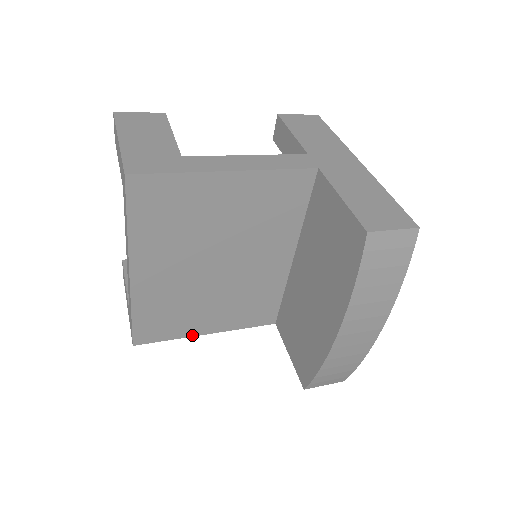
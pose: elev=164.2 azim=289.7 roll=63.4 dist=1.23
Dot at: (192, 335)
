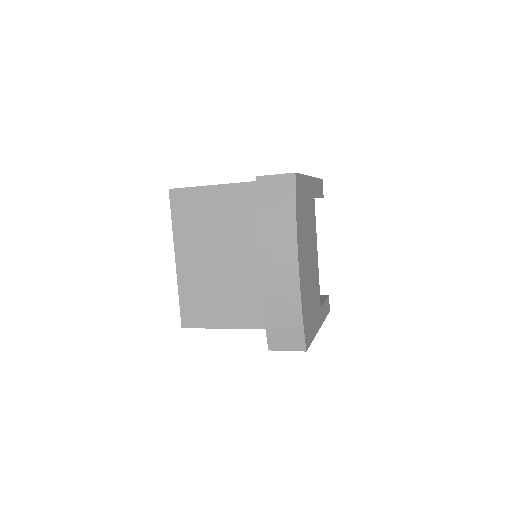
Dot at: (220, 327)
